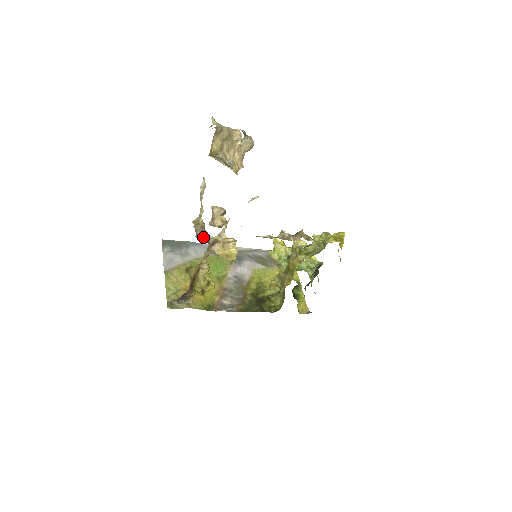
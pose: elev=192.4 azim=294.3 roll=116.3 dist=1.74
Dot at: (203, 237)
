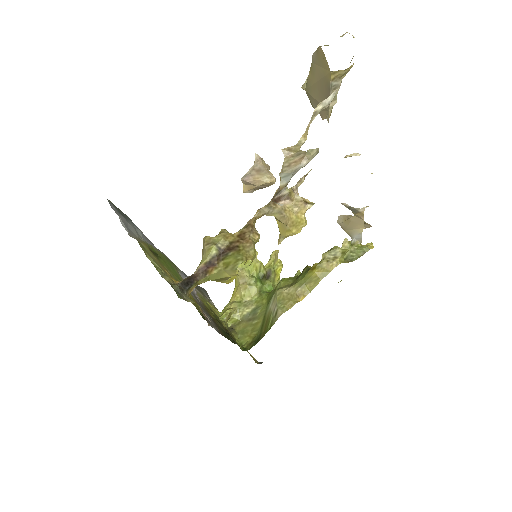
Dot at: (290, 178)
